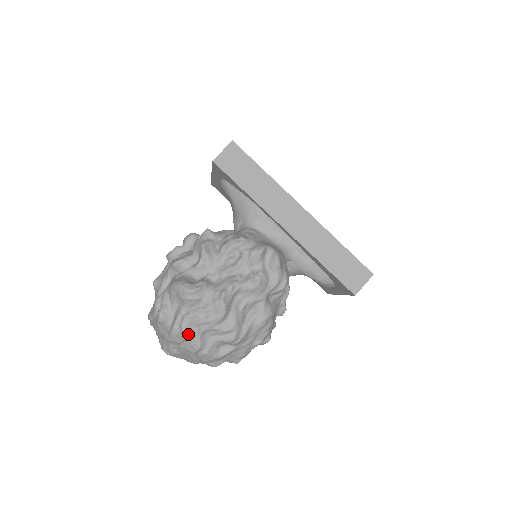
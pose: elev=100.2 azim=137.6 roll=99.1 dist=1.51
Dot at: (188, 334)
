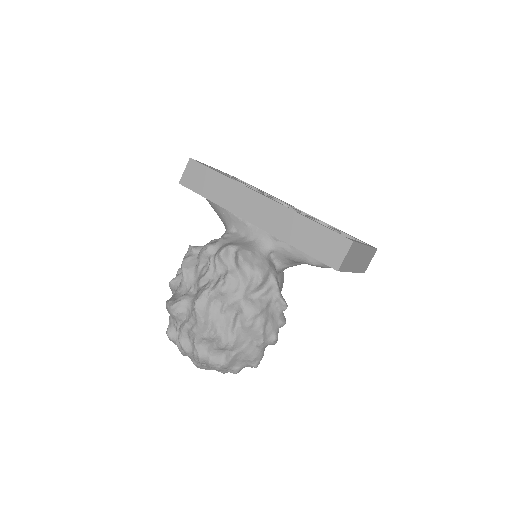
Dot at: (188, 347)
